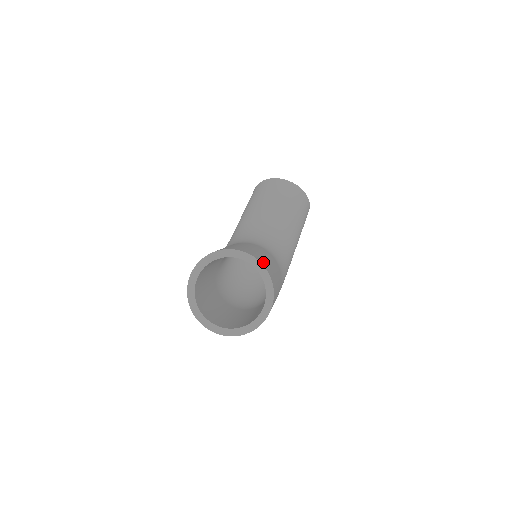
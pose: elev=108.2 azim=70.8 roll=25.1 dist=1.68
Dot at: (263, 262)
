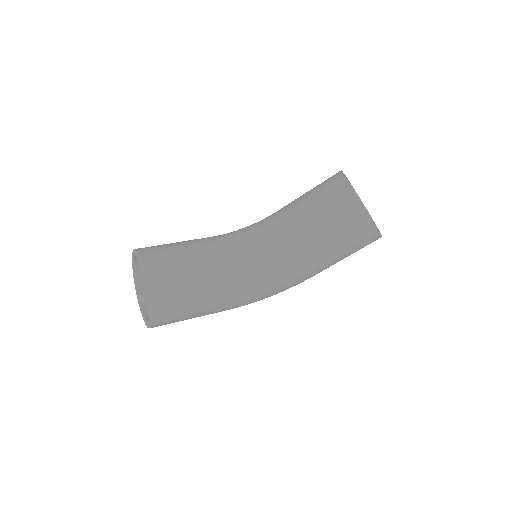
Dot at: (159, 286)
